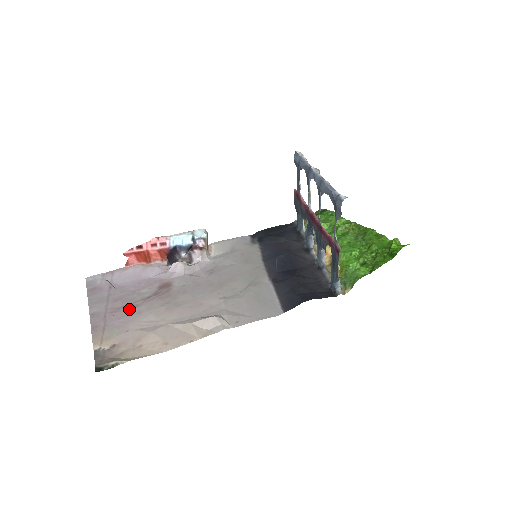
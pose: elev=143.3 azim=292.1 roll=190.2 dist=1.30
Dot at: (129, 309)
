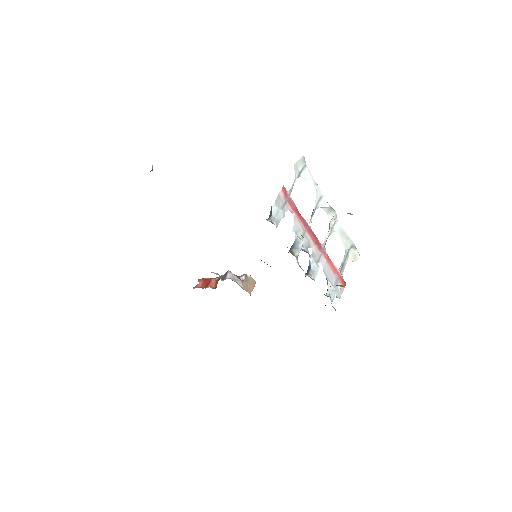
Dot at: occluded
